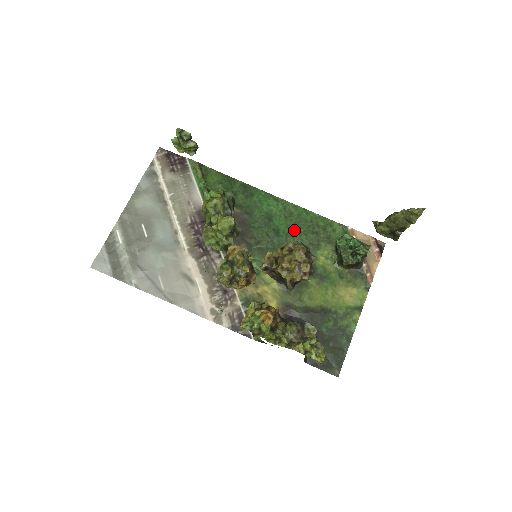
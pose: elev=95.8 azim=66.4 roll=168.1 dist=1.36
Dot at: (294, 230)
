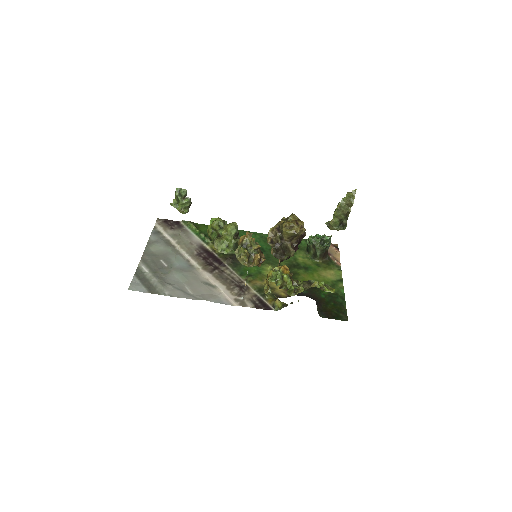
Dot at: occluded
